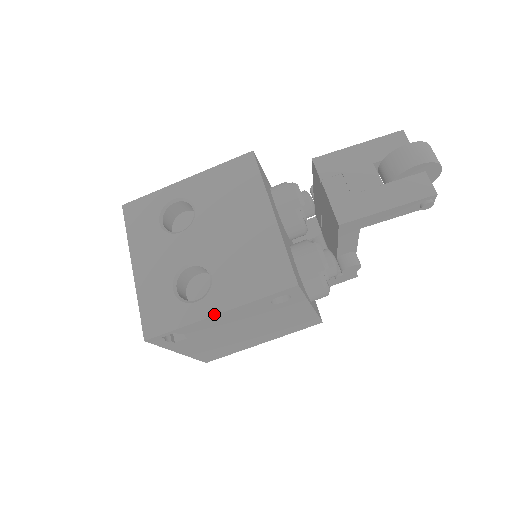
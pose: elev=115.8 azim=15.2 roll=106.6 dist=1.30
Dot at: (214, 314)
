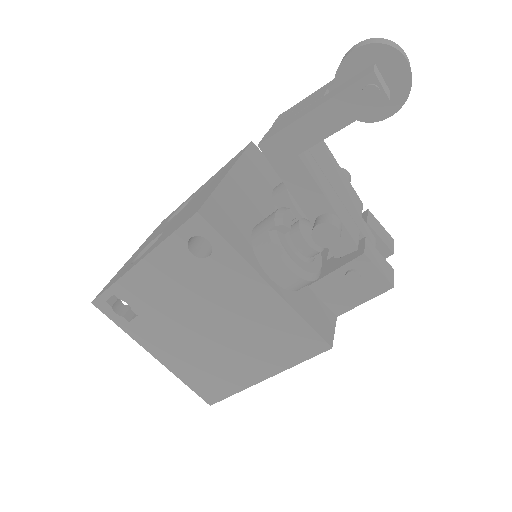
Dot at: (136, 264)
